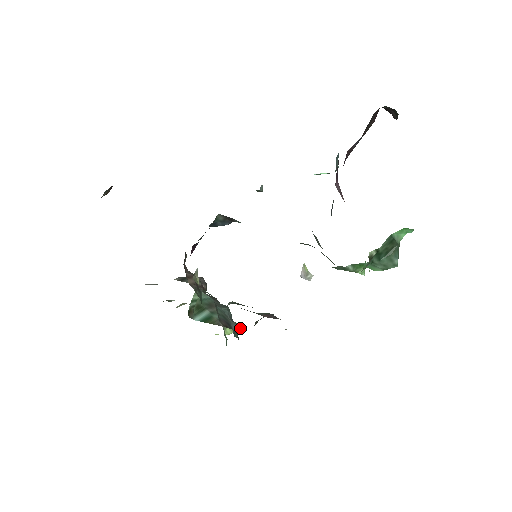
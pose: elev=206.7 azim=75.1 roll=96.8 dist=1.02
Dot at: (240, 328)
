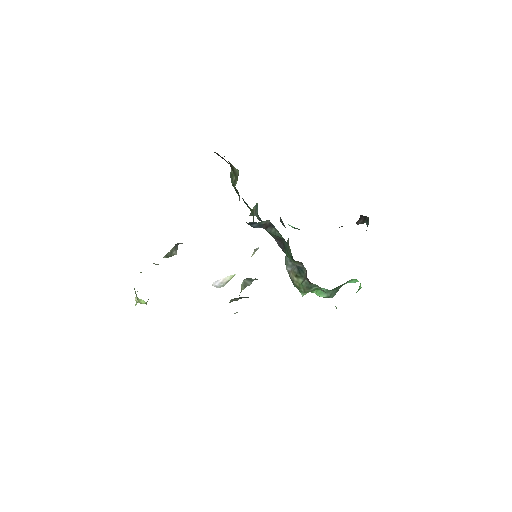
Dot at: occluded
